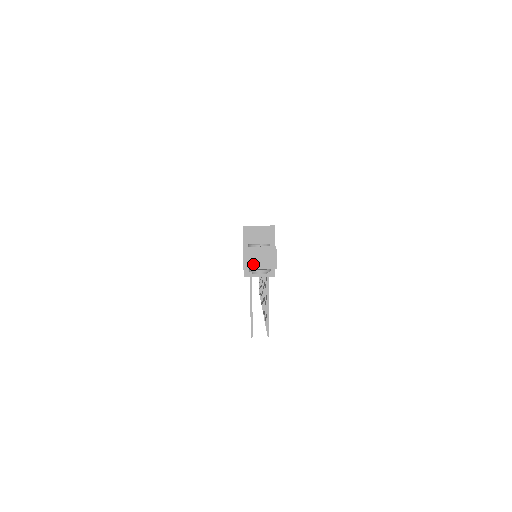
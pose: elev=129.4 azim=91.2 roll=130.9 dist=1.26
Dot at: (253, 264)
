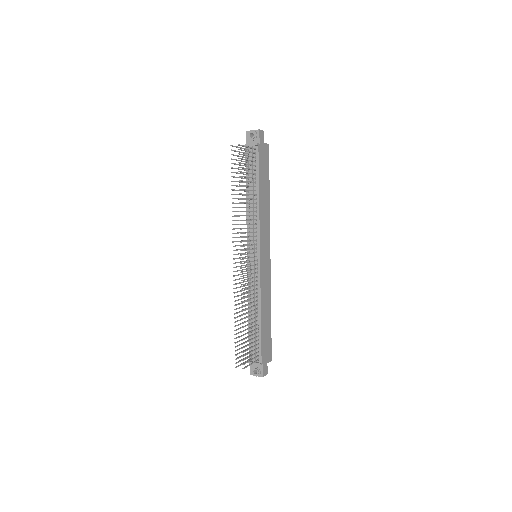
Dot at: occluded
